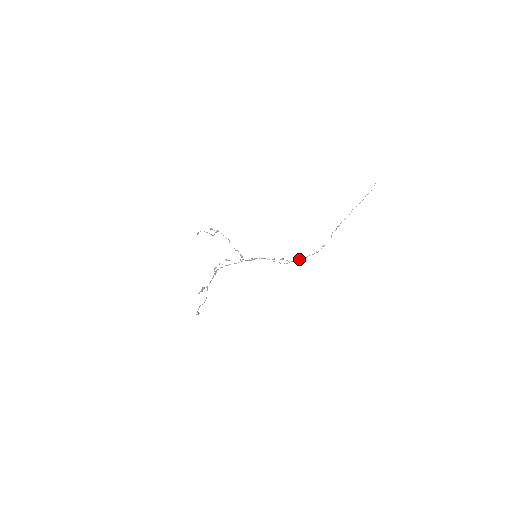
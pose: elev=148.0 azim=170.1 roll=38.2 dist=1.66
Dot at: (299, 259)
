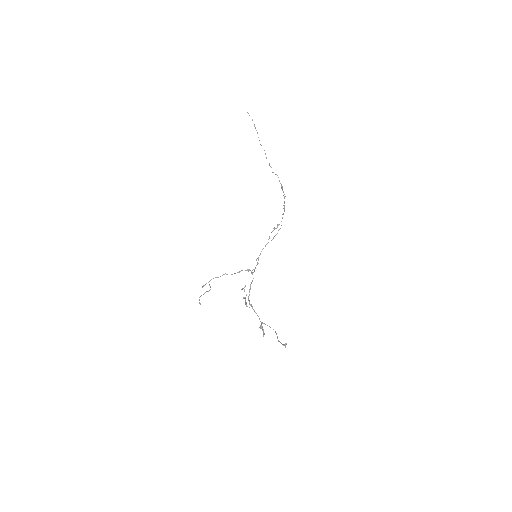
Dot at: (282, 214)
